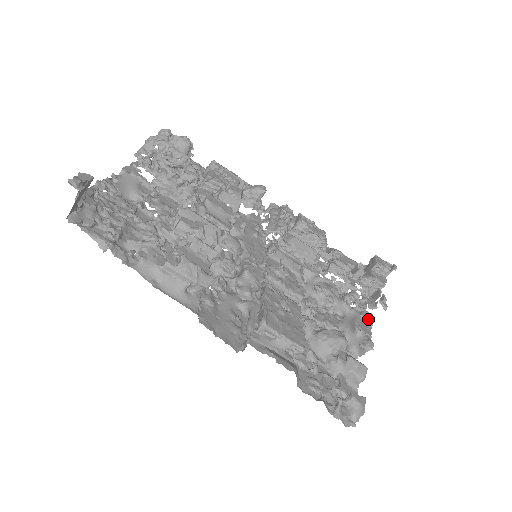
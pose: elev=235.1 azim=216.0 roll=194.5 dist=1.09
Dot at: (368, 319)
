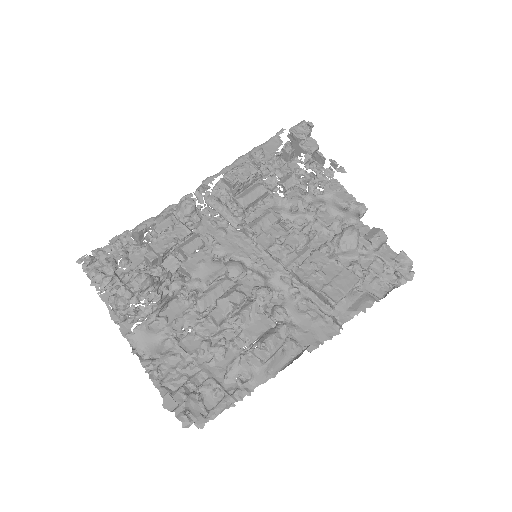
Dot at: (338, 187)
